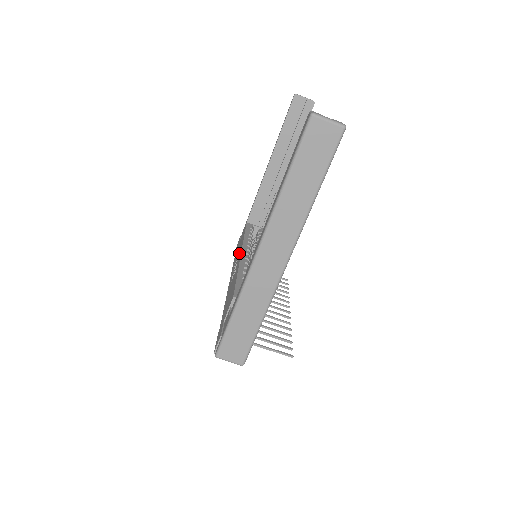
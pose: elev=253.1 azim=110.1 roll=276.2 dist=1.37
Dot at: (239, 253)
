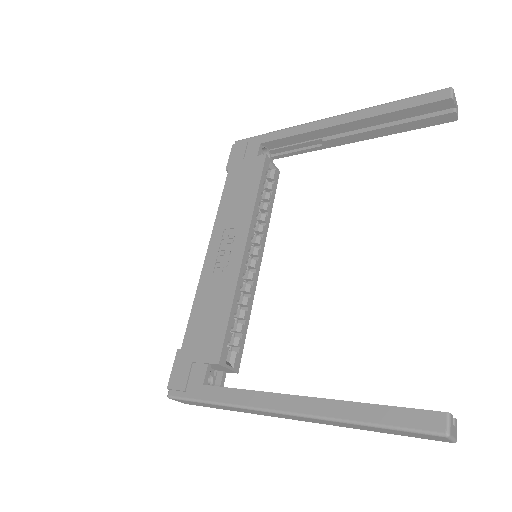
Dot at: (240, 230)
